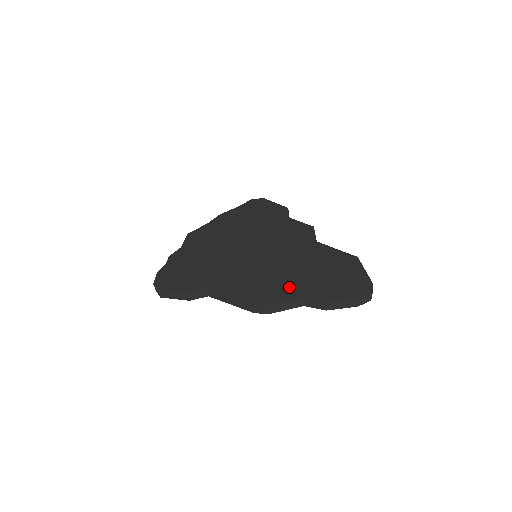
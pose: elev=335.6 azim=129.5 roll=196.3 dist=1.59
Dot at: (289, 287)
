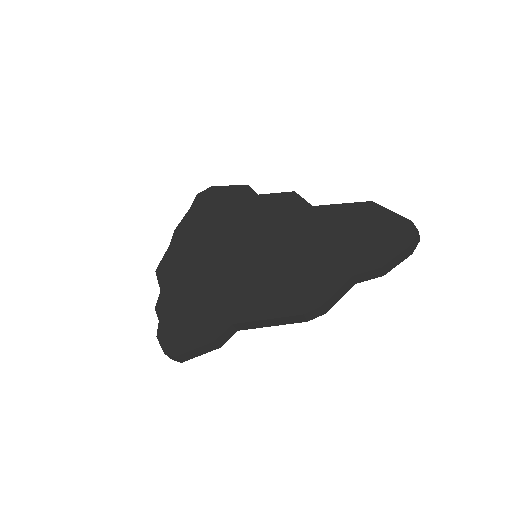
Dot at: (328, 272)
